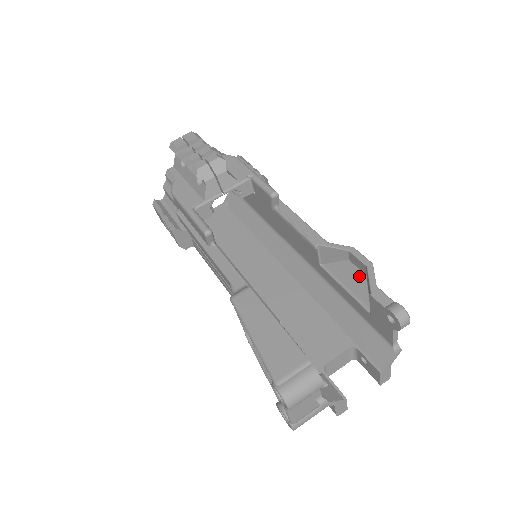
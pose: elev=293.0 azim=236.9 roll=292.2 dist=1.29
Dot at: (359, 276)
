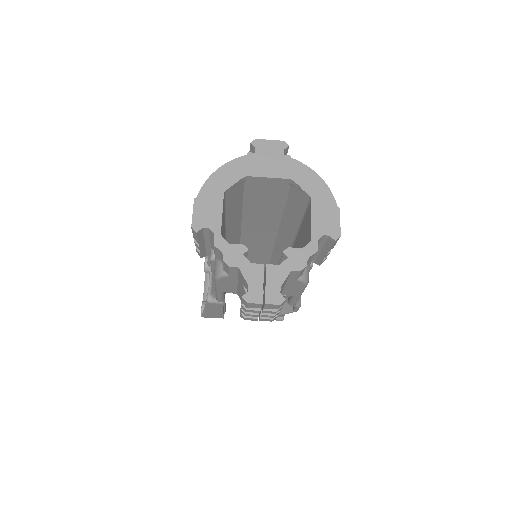
Dot at: occluded
